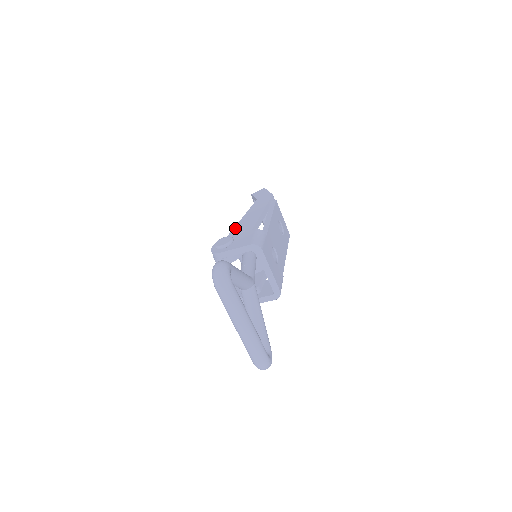
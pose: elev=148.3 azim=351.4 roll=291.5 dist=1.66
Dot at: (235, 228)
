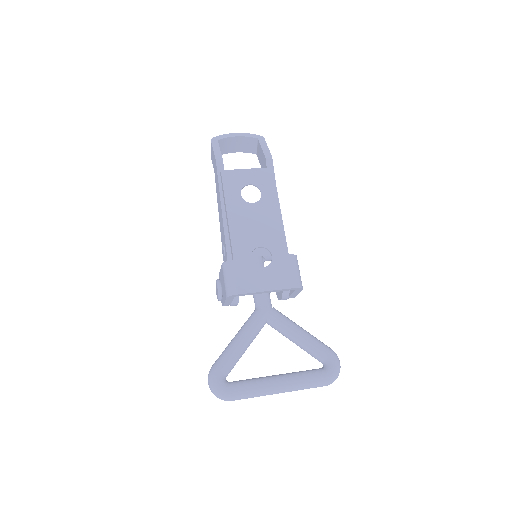
Dot at: occluded
